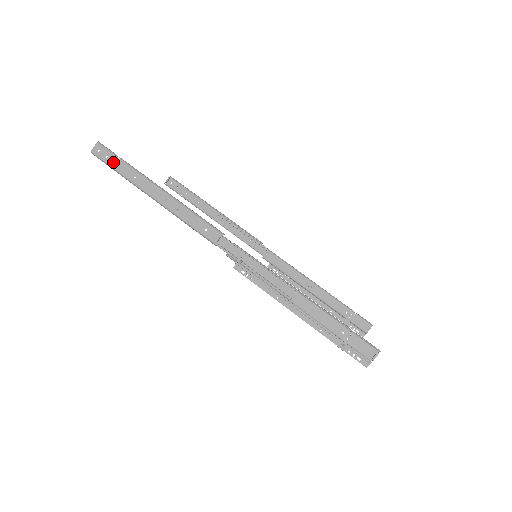
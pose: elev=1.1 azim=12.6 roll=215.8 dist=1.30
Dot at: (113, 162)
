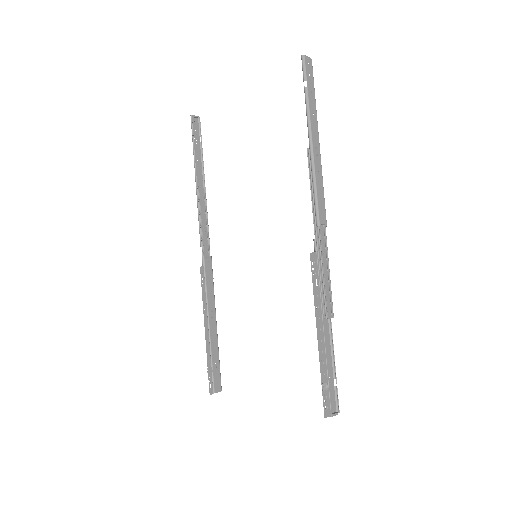
Dot at: (310, 84)
